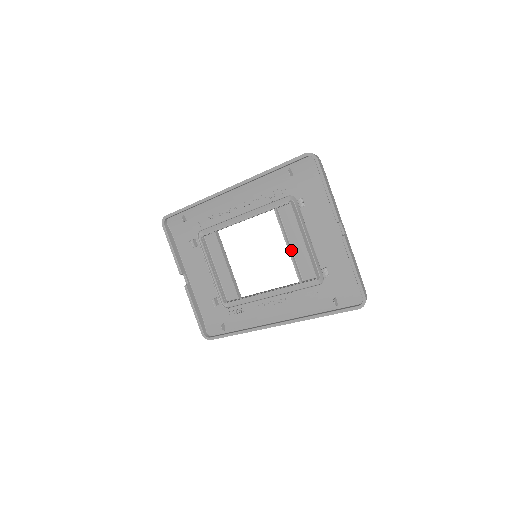
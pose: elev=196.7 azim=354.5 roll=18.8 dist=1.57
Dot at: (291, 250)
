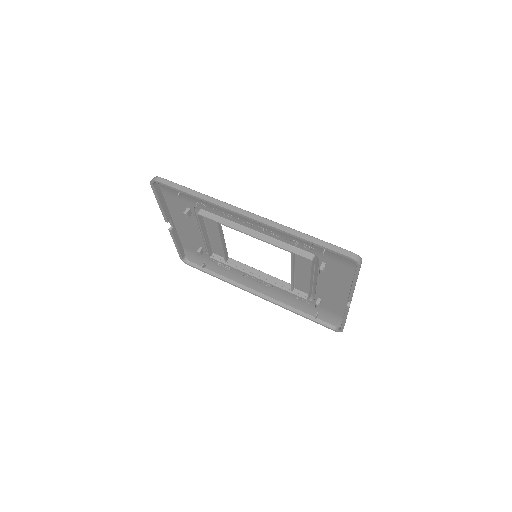
Dot at: (294, 273)
